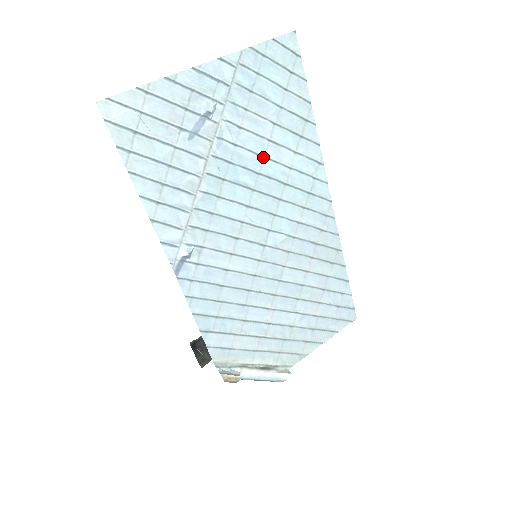
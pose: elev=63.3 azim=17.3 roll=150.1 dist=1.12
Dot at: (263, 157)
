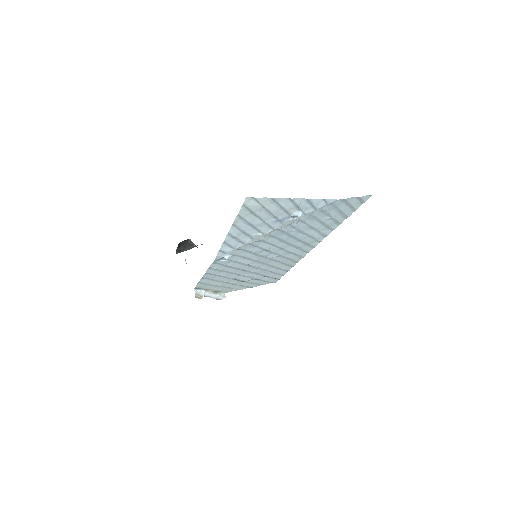
Dot at: (301, 232)
